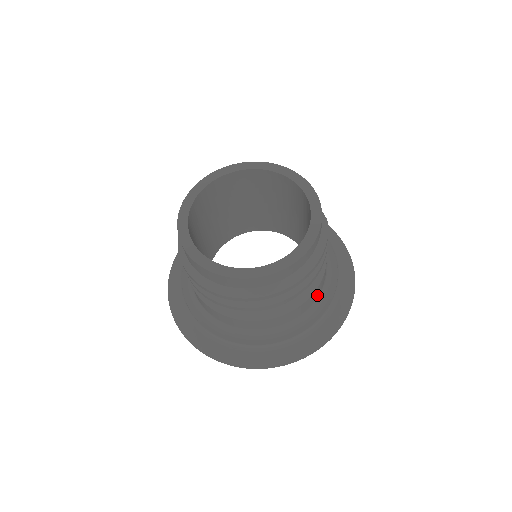
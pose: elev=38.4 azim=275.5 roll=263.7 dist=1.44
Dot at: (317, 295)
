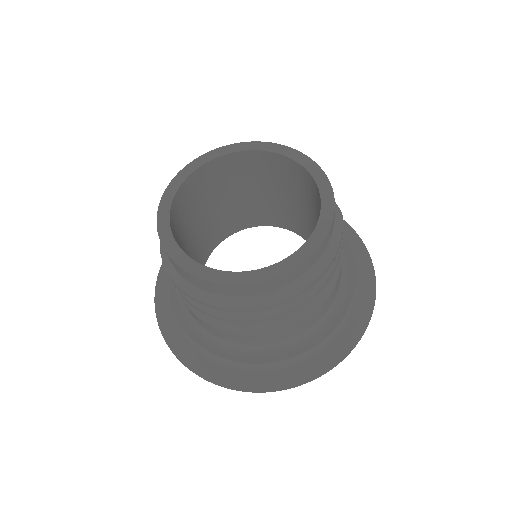
Dot at: (329, 305)
